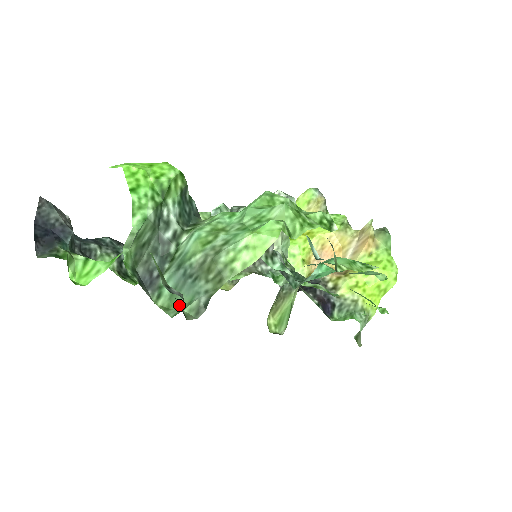
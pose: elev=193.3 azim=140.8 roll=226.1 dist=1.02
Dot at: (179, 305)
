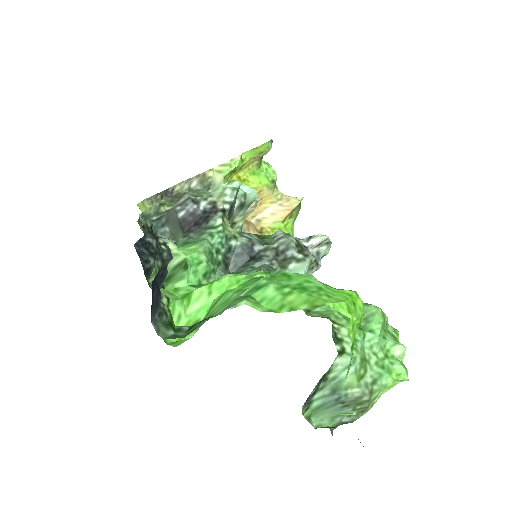
Dot at: occluded
